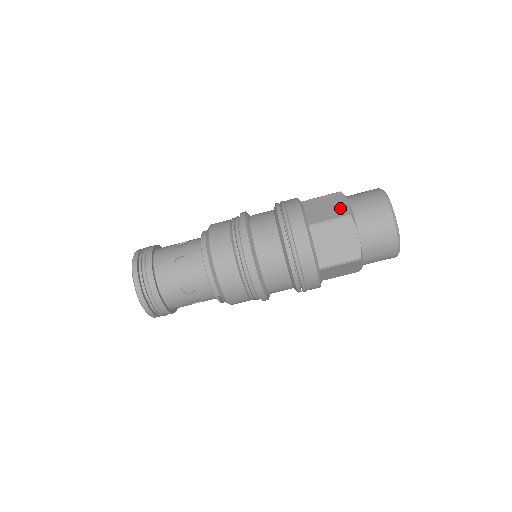
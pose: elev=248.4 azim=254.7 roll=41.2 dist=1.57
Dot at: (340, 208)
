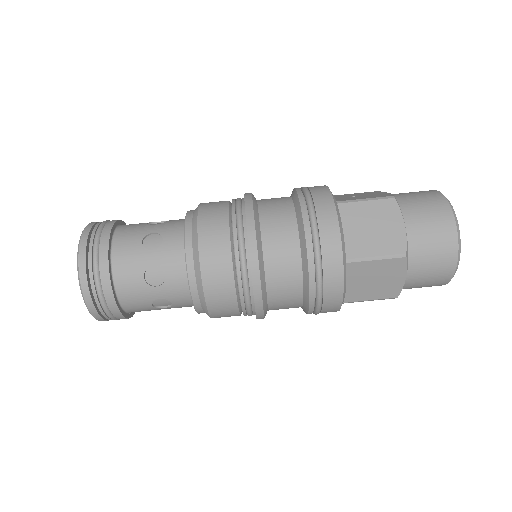
Dot at: (392, 236)
